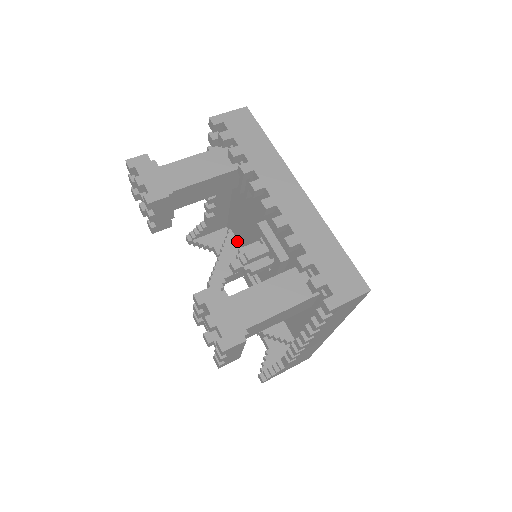
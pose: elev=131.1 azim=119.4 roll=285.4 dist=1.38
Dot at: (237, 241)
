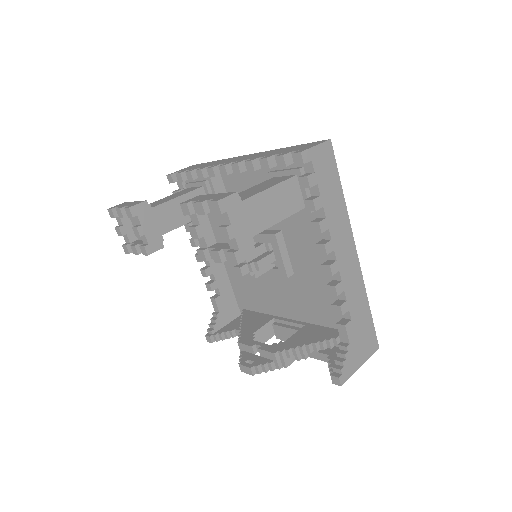
Dot at: (253, 312)
